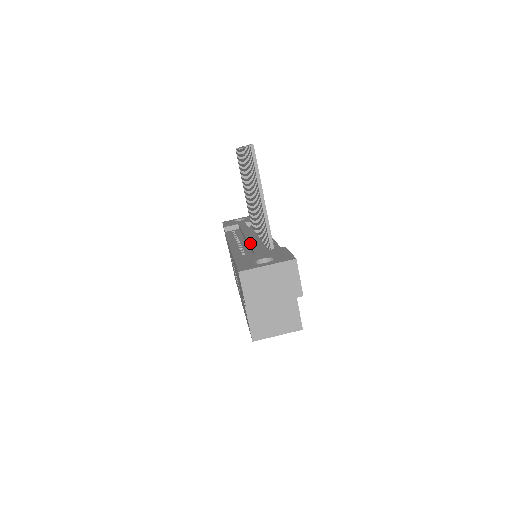
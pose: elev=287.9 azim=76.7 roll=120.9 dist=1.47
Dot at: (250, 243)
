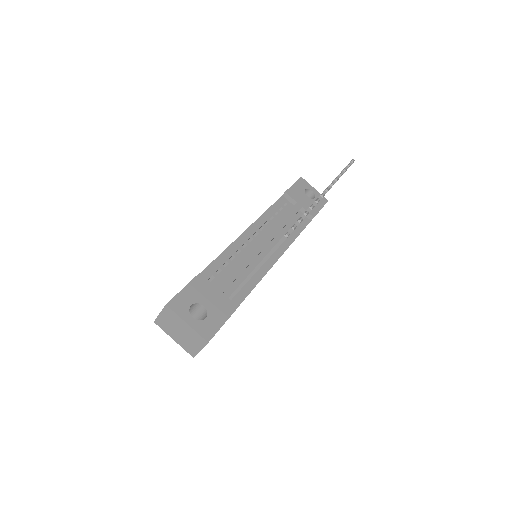
Dot at: (242, 261)
